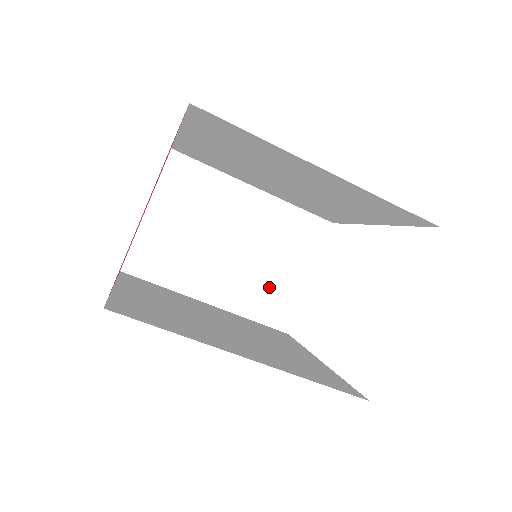
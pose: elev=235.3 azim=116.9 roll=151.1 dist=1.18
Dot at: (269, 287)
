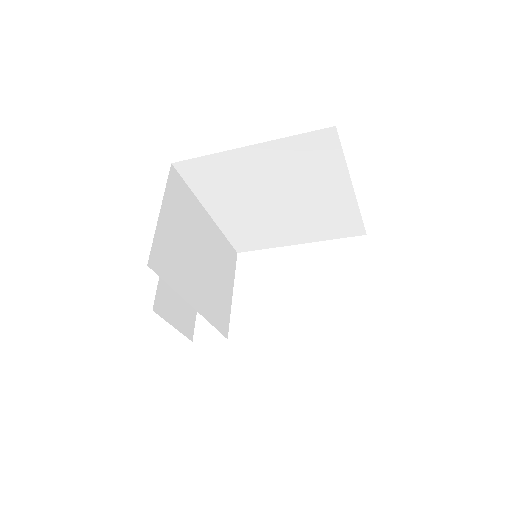
Dot at: (218, 297)
